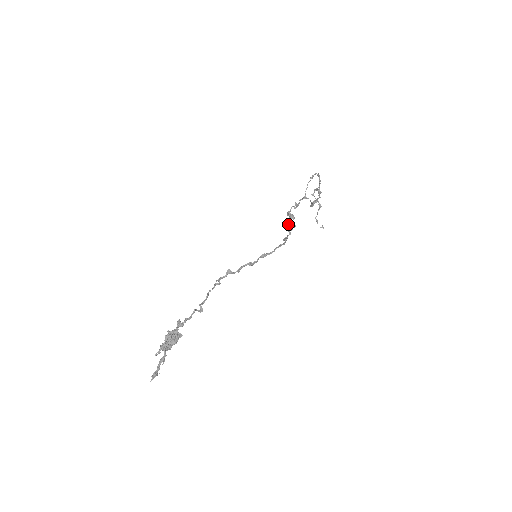
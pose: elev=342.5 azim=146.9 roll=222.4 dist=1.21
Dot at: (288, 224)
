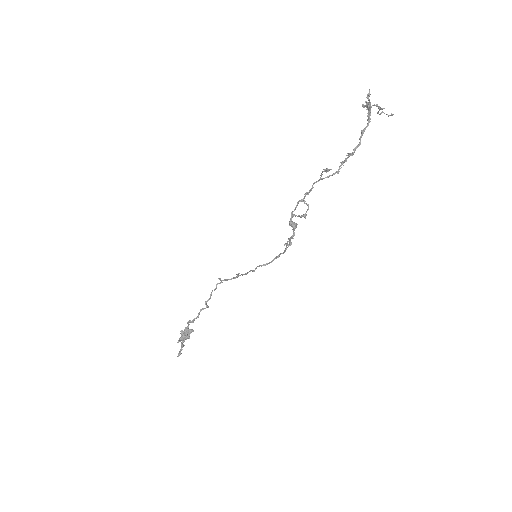
Dot at: (302, 201)
